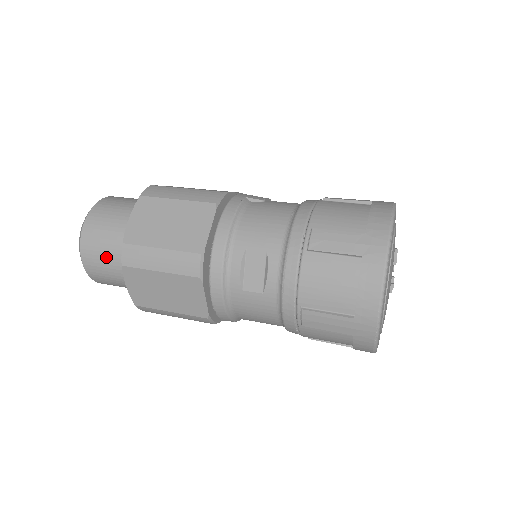
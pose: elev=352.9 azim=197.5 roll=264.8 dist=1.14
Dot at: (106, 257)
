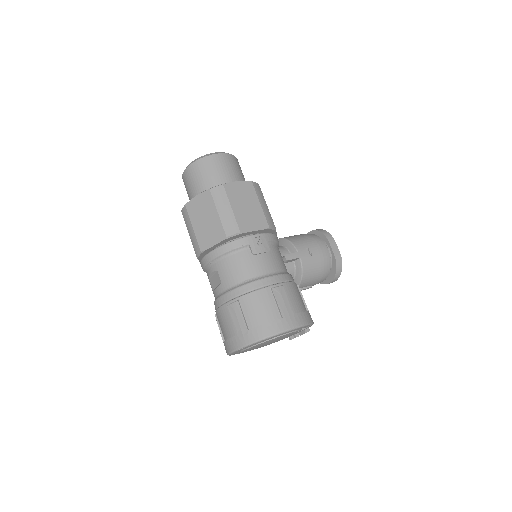
Dot at: (188, 191)
